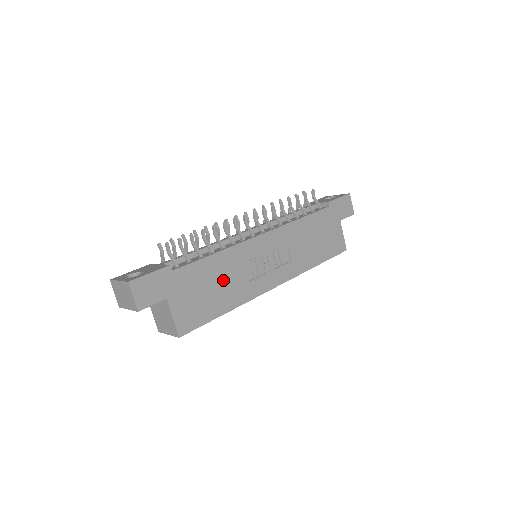
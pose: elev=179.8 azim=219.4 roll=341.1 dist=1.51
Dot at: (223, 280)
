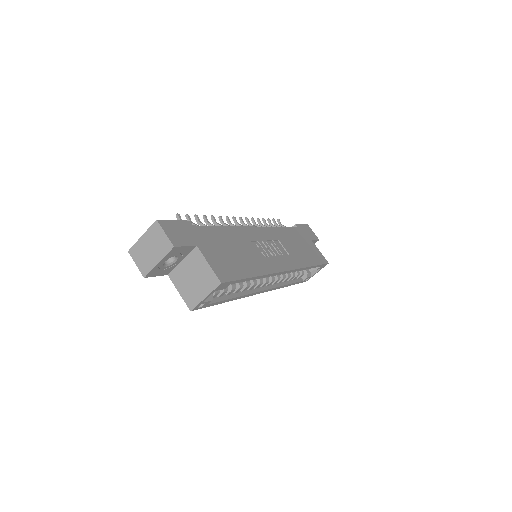
Dot at: (240, 249)
